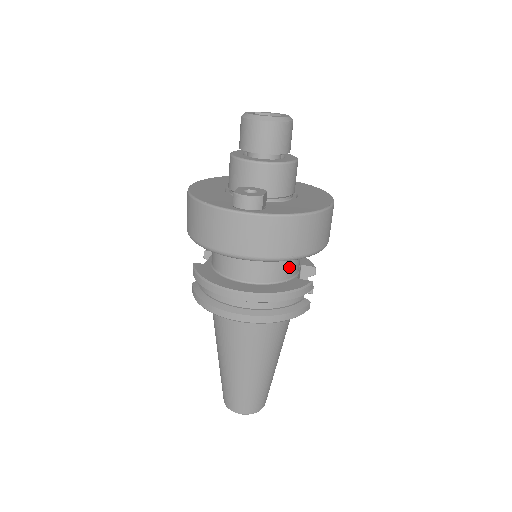
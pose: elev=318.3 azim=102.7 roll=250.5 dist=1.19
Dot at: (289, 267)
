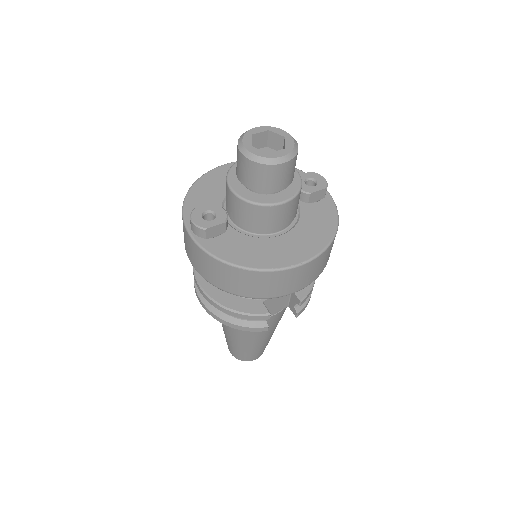
Dot at: occluded
